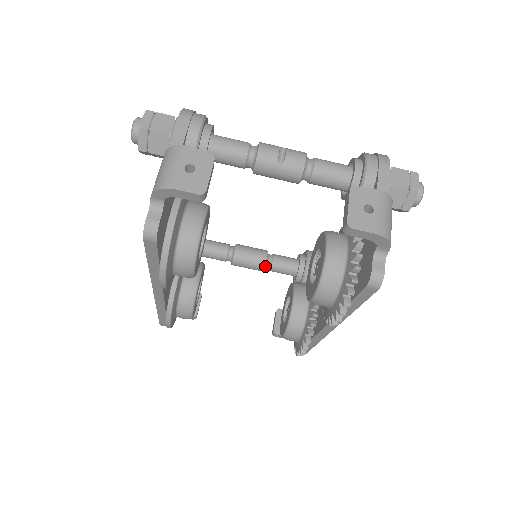
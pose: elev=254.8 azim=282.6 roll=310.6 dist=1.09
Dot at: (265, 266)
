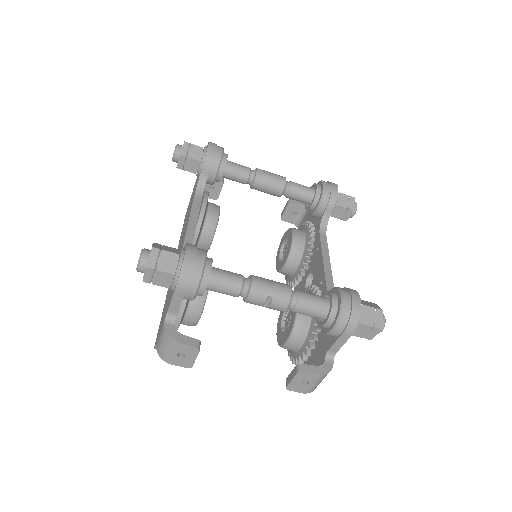
Dot at: occluded
